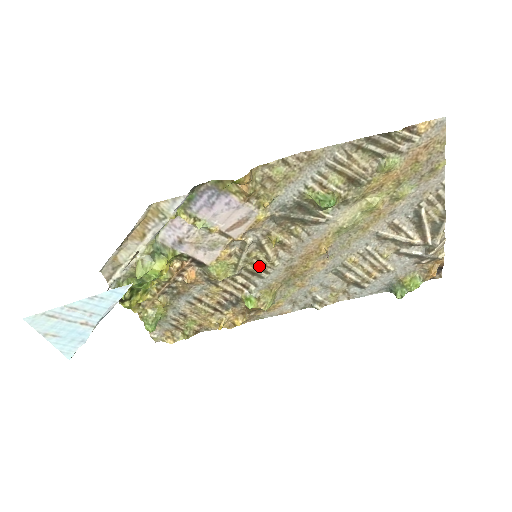
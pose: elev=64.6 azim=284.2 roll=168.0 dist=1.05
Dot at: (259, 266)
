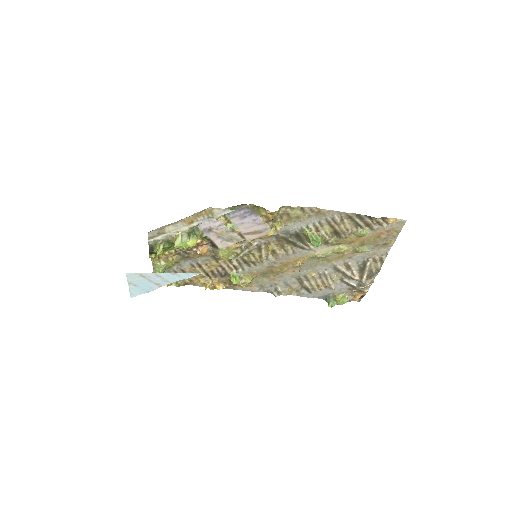
Dot at: (252, 260)
